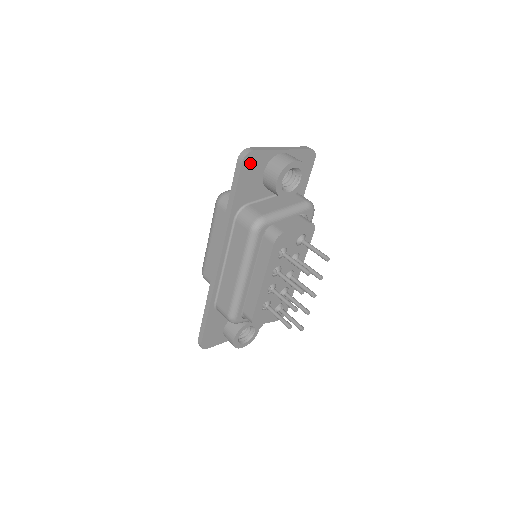
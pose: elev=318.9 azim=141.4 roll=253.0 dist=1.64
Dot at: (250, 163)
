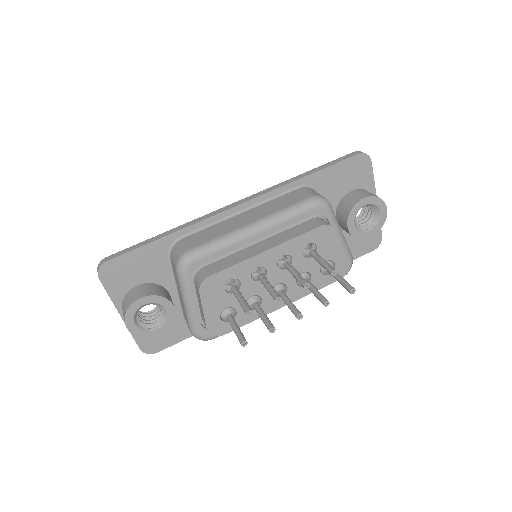
Dot at: (359, 165)
